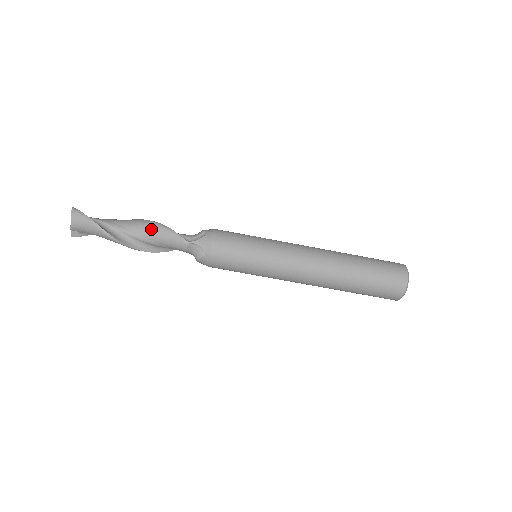
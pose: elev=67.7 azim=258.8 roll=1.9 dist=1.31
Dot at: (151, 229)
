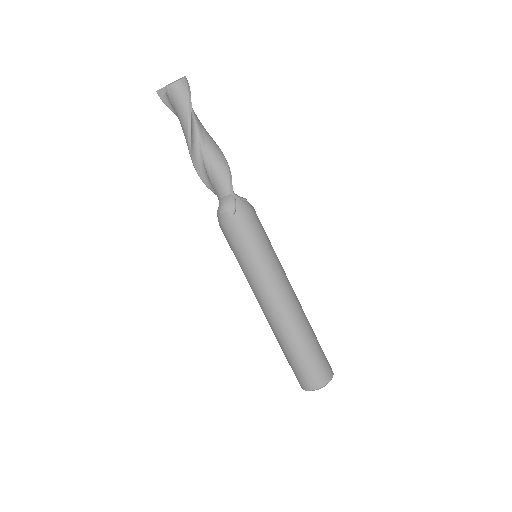
Dot at: (218, 155)
